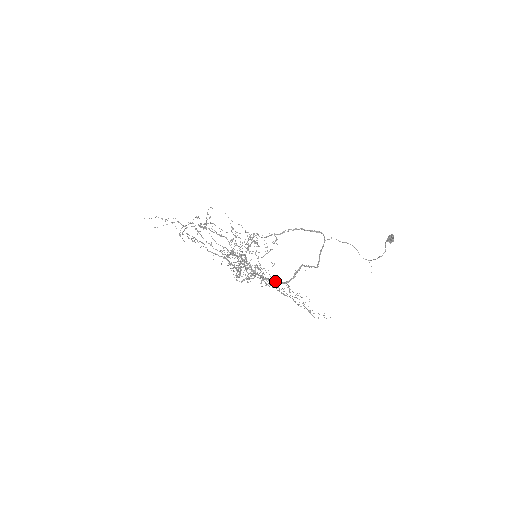
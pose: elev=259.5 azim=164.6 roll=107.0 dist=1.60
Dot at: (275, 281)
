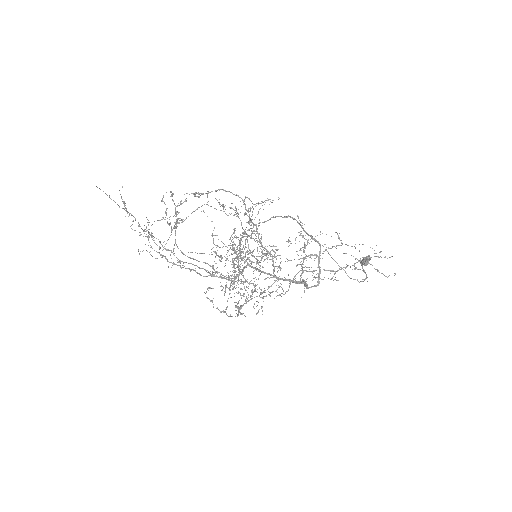
Dot at: (292, 280)
